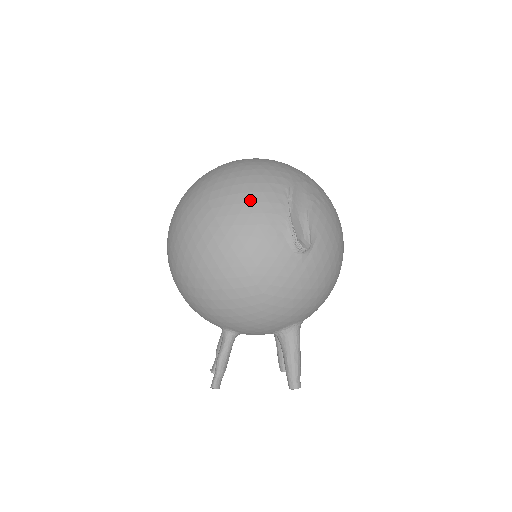
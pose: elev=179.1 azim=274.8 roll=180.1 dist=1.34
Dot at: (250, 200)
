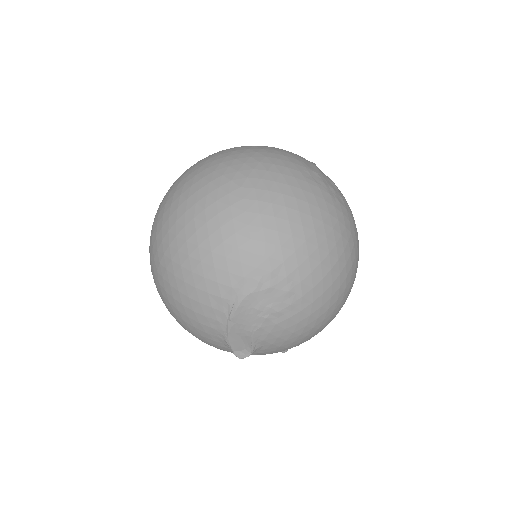
Dot at: (187, 305)
